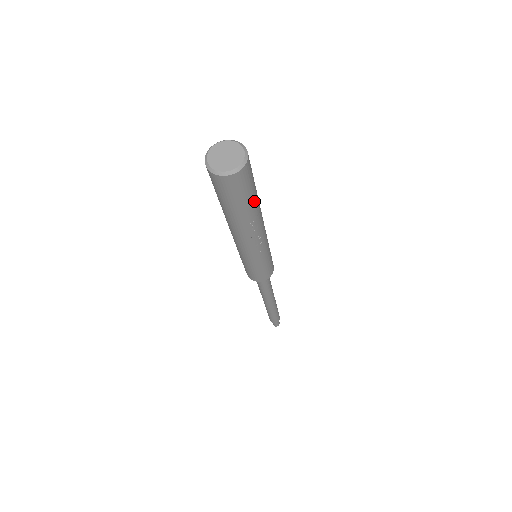
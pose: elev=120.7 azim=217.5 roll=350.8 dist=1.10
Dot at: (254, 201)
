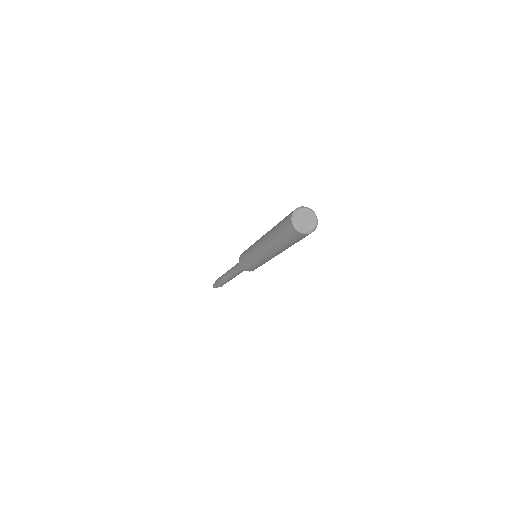
Dot at: occluded
